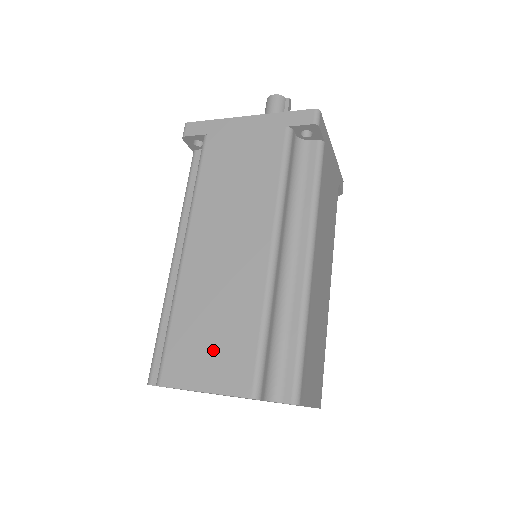
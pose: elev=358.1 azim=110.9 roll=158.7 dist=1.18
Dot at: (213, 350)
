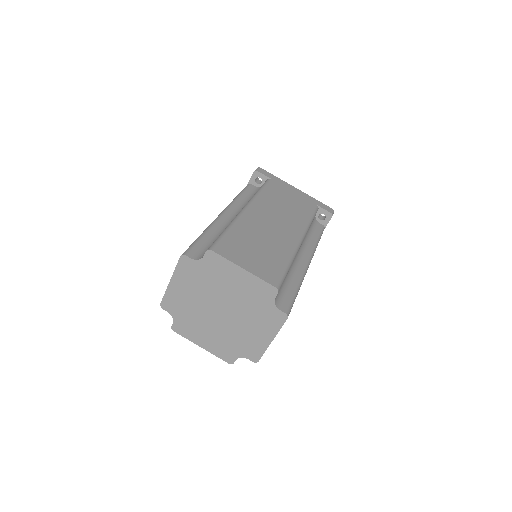
Dot at: occluded
